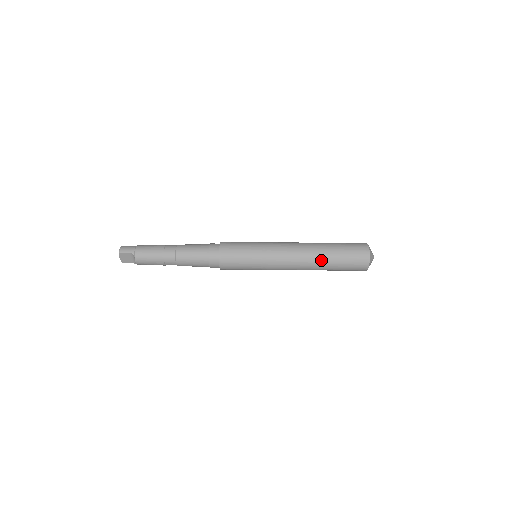
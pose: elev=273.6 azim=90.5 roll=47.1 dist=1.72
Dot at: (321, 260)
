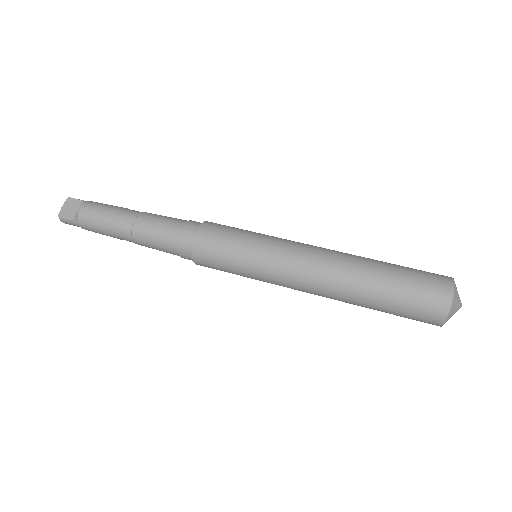
Dot at: (365, 262)
